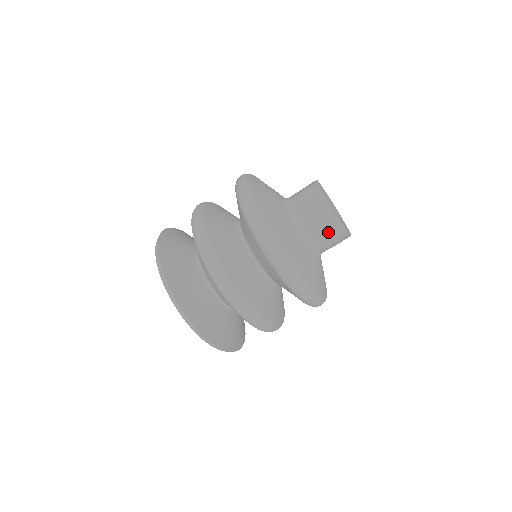
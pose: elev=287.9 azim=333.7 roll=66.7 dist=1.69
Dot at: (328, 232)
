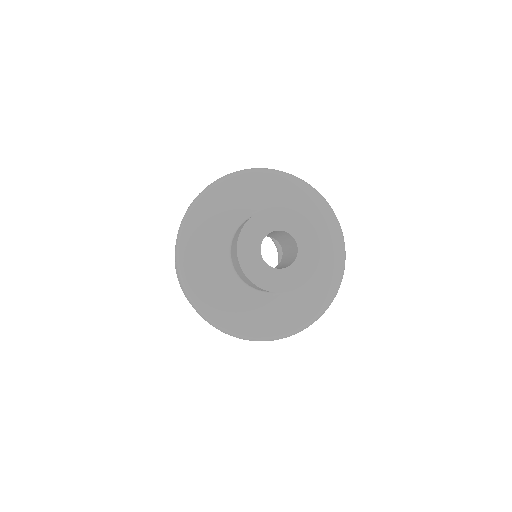
Dot at: occluded
